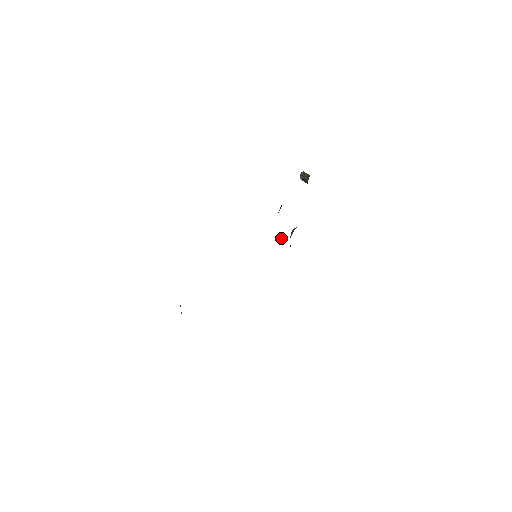
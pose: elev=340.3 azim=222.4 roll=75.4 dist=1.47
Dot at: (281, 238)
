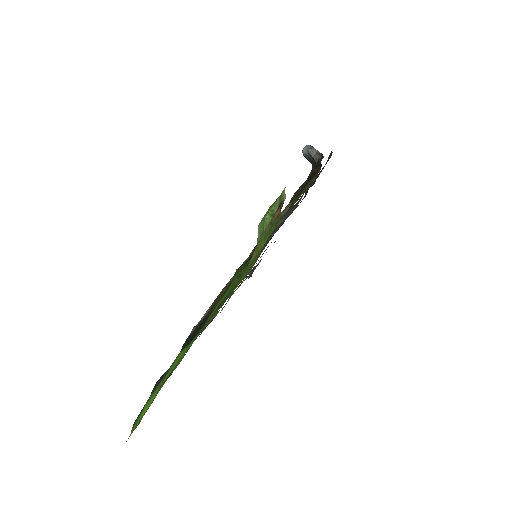
Dot at: (275, 231)
